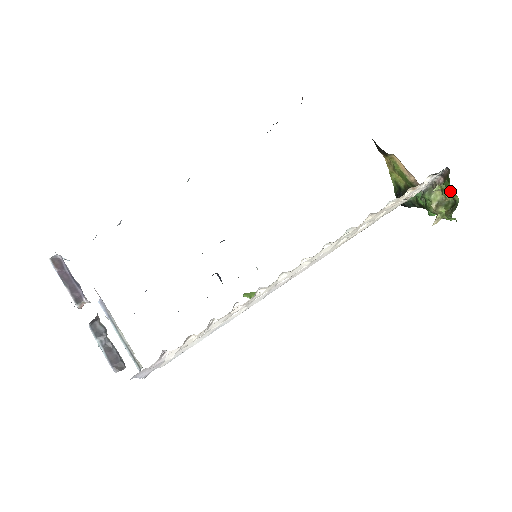
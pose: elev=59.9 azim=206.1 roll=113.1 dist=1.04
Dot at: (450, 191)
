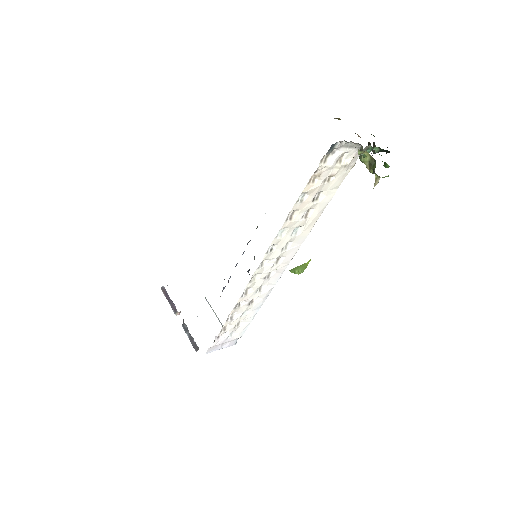
Dot at: occluded
